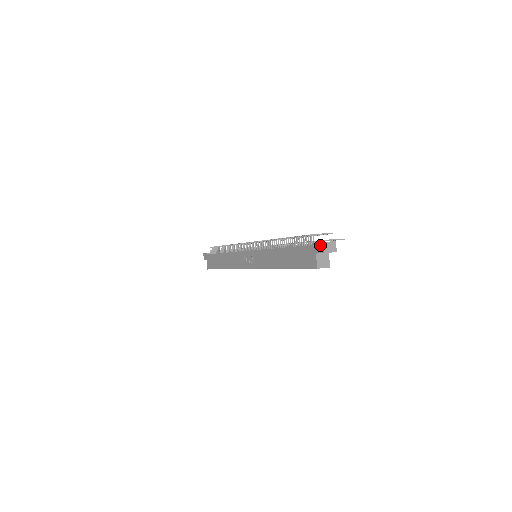
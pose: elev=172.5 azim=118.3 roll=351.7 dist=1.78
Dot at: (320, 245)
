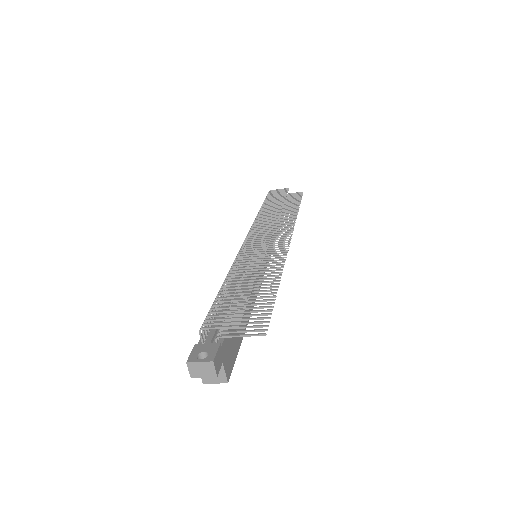
Dot at: (189, 361)
